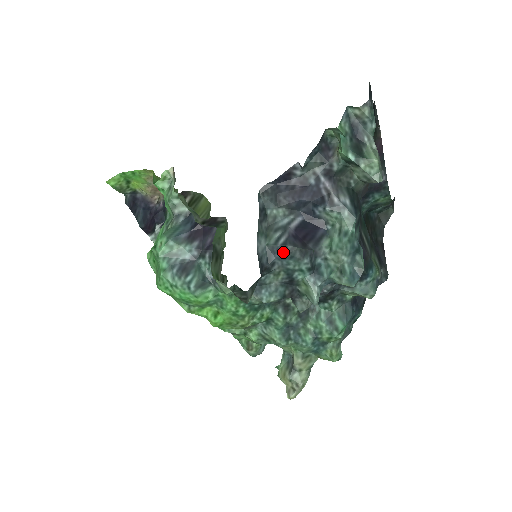
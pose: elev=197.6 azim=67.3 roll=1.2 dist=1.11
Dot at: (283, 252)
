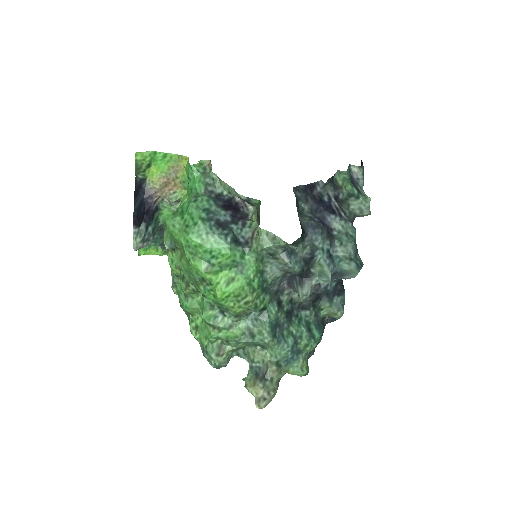
Dot at: (316, 227)
